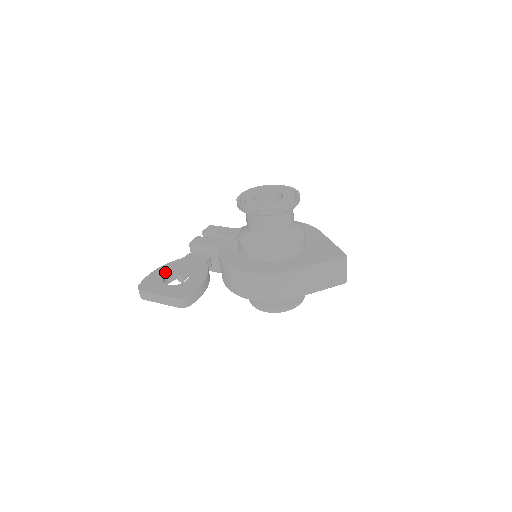
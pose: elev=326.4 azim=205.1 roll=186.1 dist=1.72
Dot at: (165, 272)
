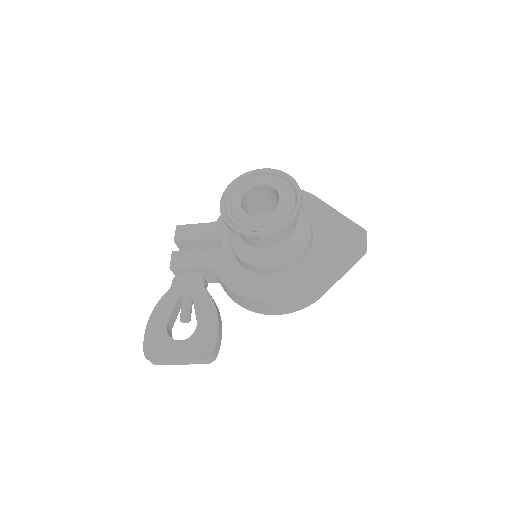
Dot at: (163, 320)
